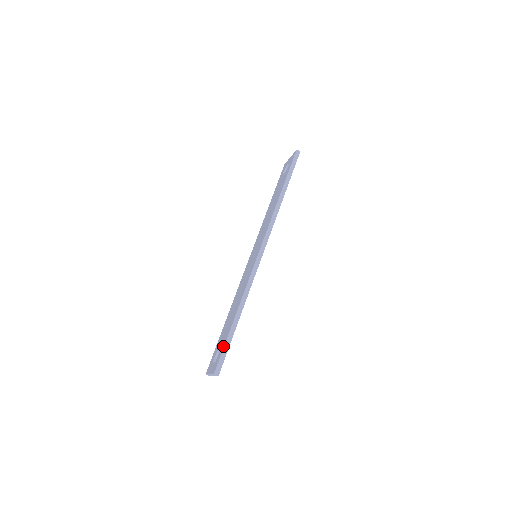
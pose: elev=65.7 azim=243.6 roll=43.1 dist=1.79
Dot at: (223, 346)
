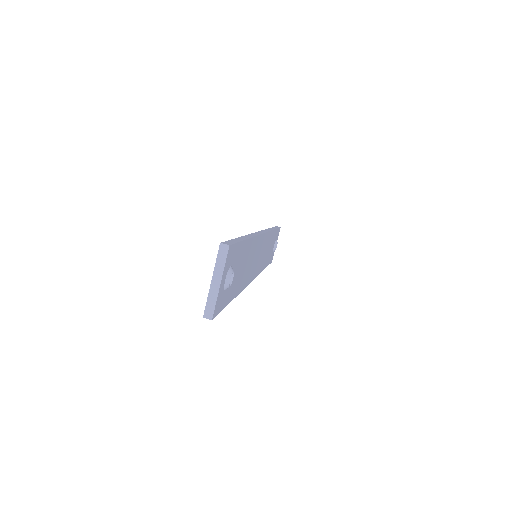
Dot at: occluded
